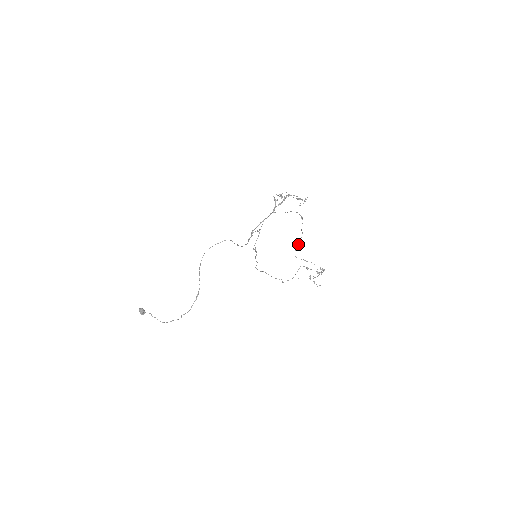
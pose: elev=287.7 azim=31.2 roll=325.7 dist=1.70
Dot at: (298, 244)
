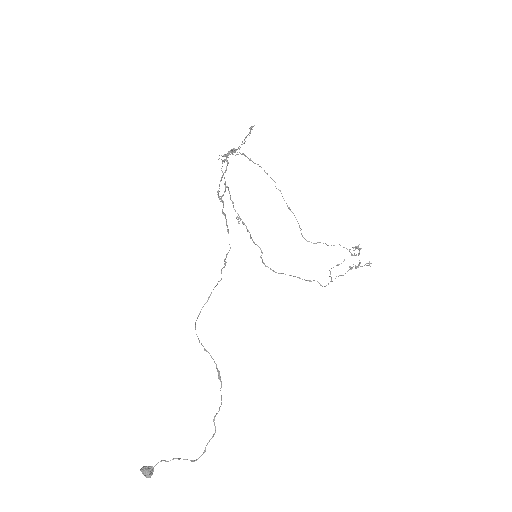
Dot at: (299, 227)
